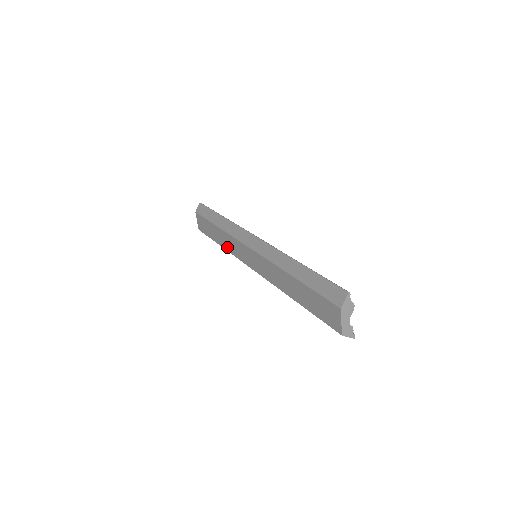
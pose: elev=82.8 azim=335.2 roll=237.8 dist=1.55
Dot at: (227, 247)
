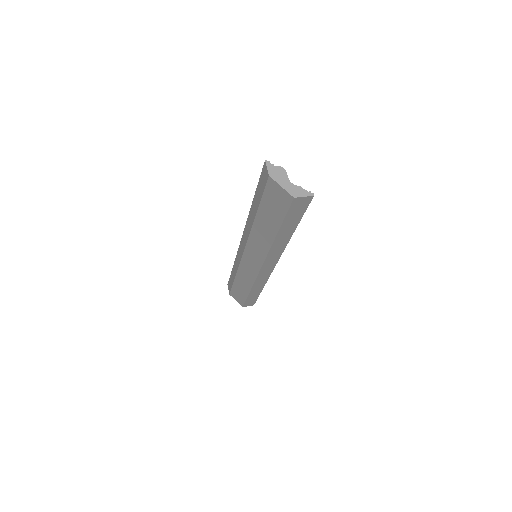
Dot at: (249, 283)
